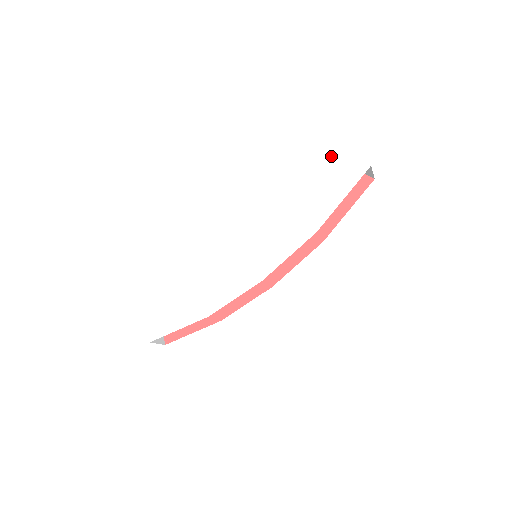
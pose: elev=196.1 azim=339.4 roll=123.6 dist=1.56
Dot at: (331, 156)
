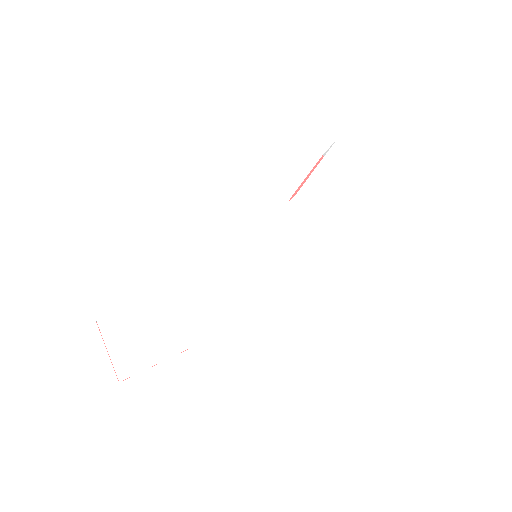
Dot at: (338, 150)
